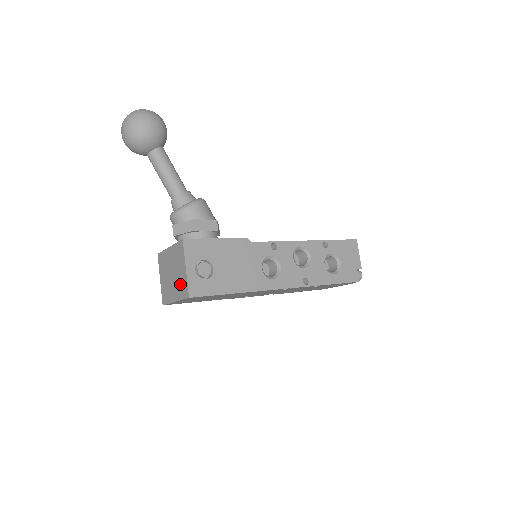
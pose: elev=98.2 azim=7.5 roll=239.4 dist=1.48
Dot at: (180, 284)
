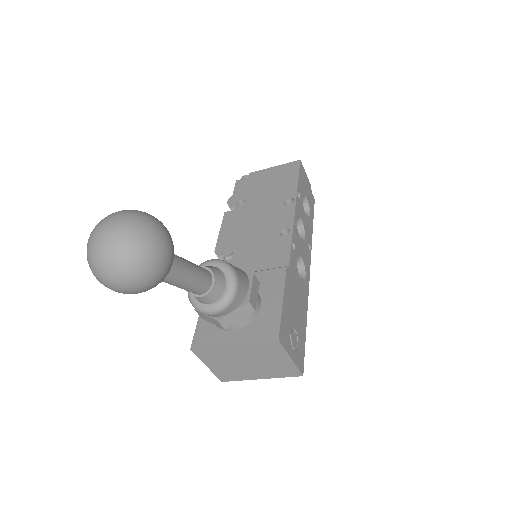
Dot at: (276, 369)
